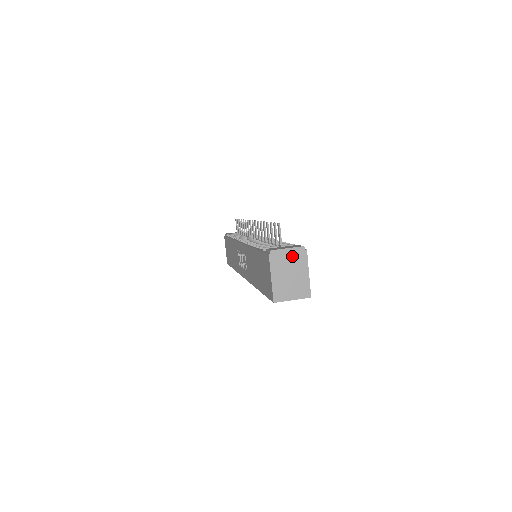
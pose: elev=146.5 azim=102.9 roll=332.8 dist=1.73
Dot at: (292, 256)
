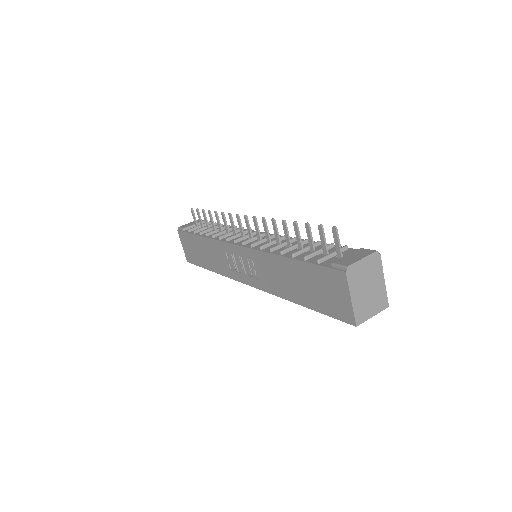
Dot at: (368, 266)
